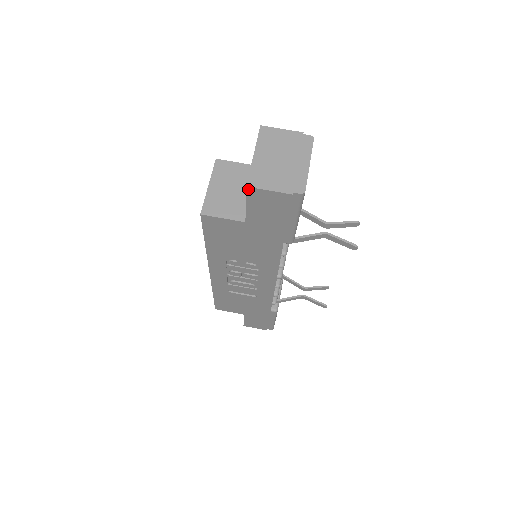
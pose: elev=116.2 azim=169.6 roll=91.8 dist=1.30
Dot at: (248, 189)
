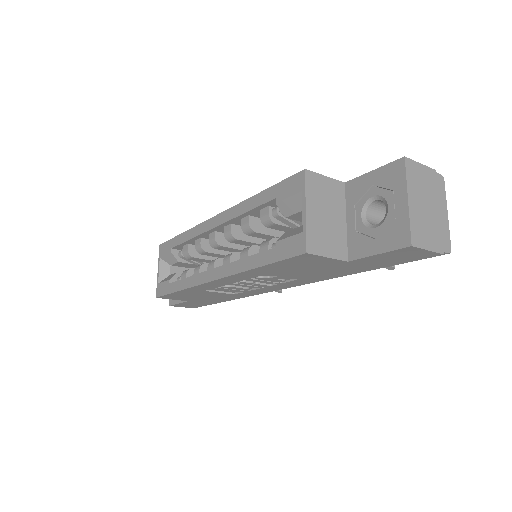
Dot at: (409, 247)
